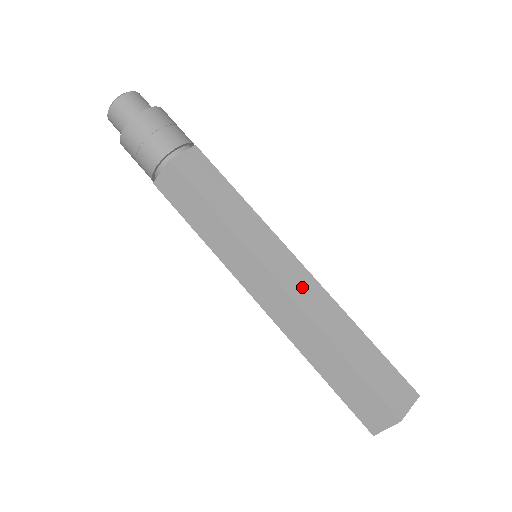
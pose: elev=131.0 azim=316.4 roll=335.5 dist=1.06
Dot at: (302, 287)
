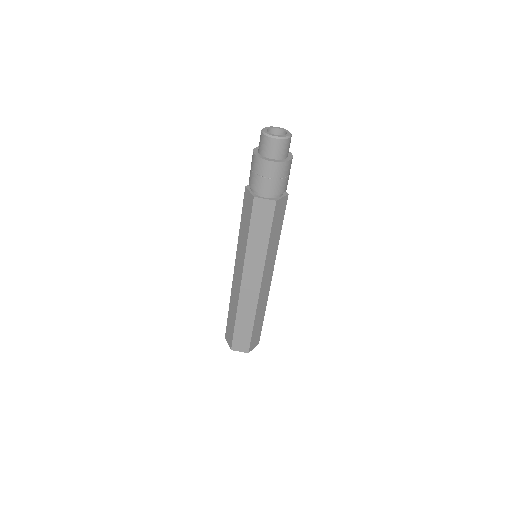
Dot at: (249, 291)
